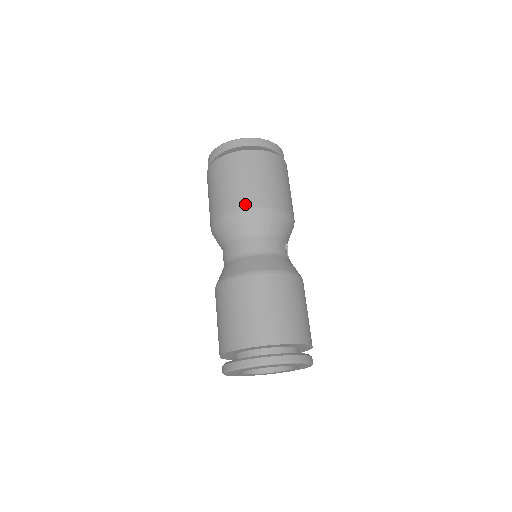
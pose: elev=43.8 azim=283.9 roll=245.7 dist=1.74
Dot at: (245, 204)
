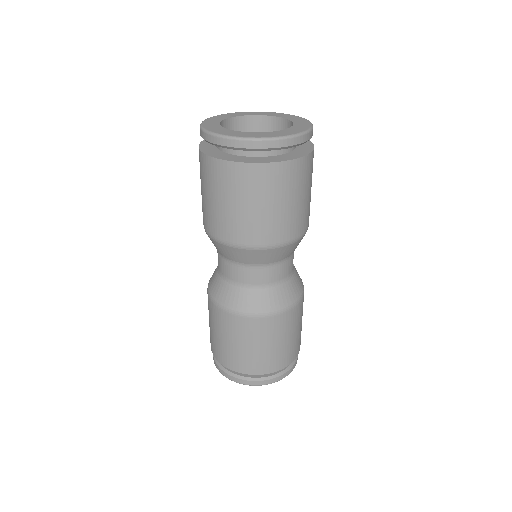
Dot at: (261, 241)
